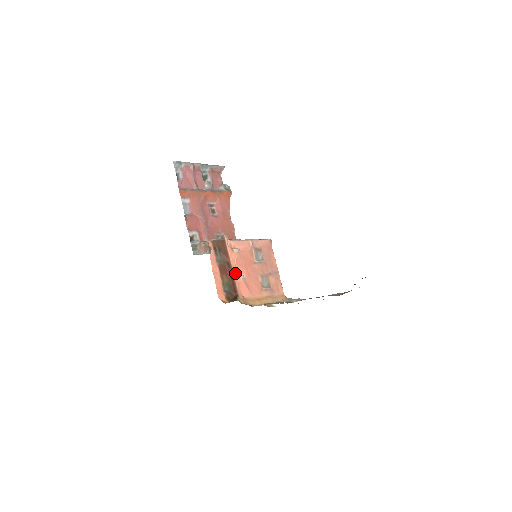
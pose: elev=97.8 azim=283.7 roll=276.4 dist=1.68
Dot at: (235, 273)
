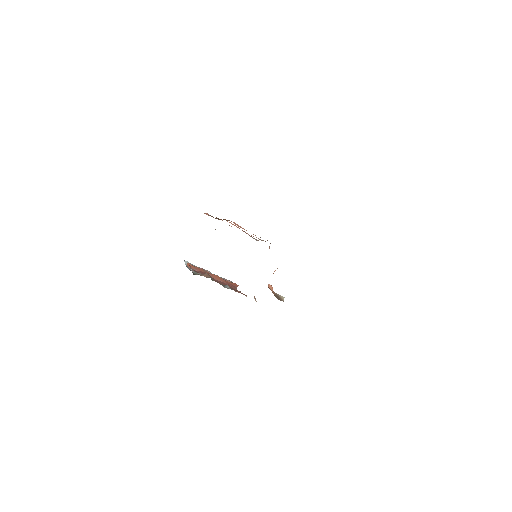
Dot at: occluded
